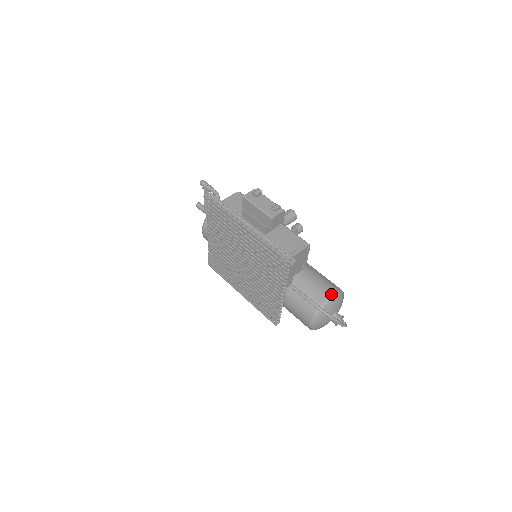
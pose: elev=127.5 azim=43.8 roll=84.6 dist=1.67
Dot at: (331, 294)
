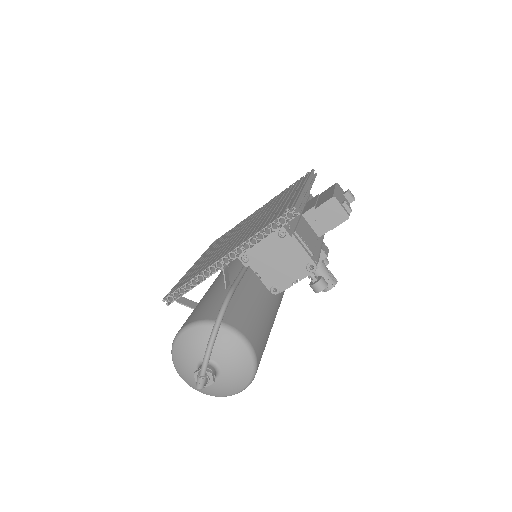
Dot at: (249, 339)
